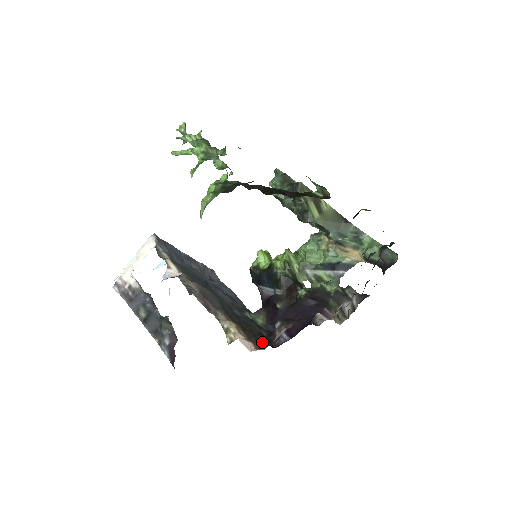
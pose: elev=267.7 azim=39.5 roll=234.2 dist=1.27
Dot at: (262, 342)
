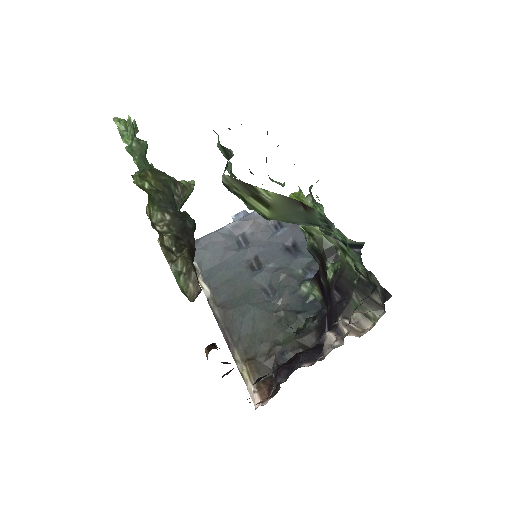
Dot at: occluded
